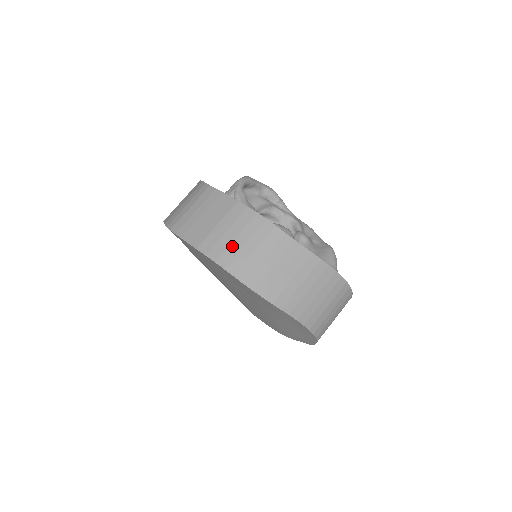
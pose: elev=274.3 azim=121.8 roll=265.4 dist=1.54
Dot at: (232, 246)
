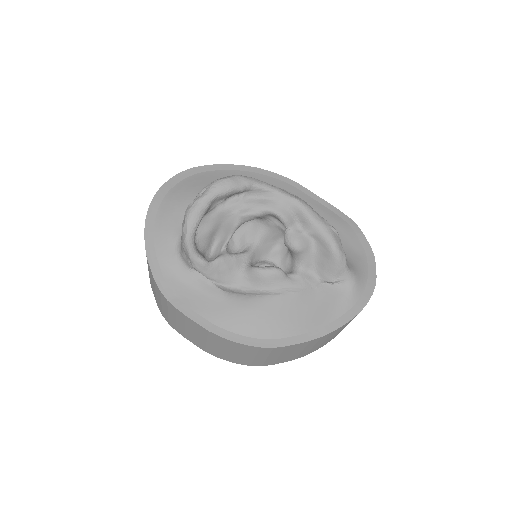
Dot at: (233, 356)
